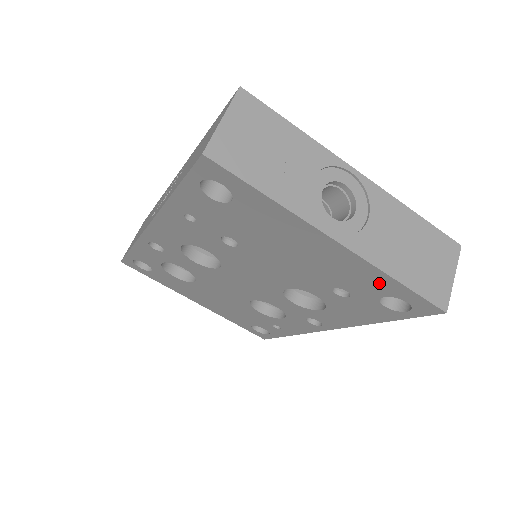
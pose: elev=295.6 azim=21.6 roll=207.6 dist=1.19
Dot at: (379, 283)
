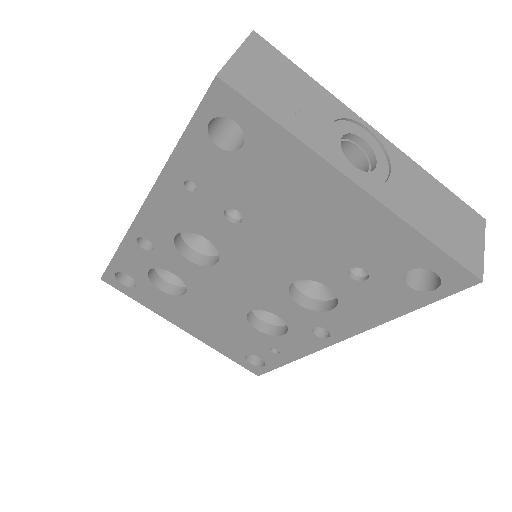
Dot at: (405, 248)
